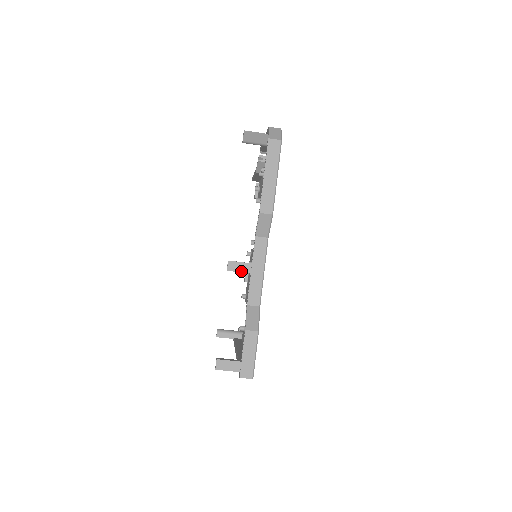
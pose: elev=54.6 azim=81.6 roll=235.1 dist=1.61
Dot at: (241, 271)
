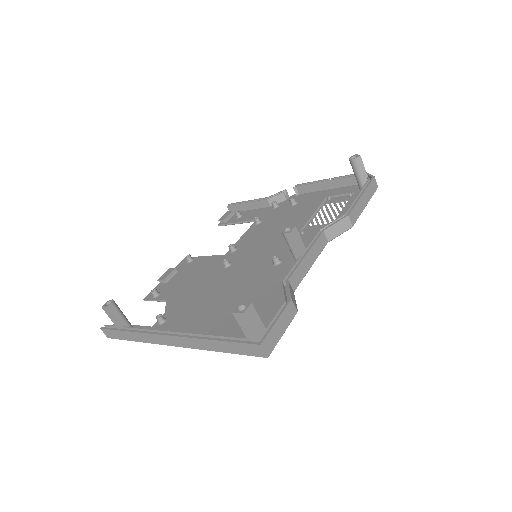
Dot at: (297, 246)
